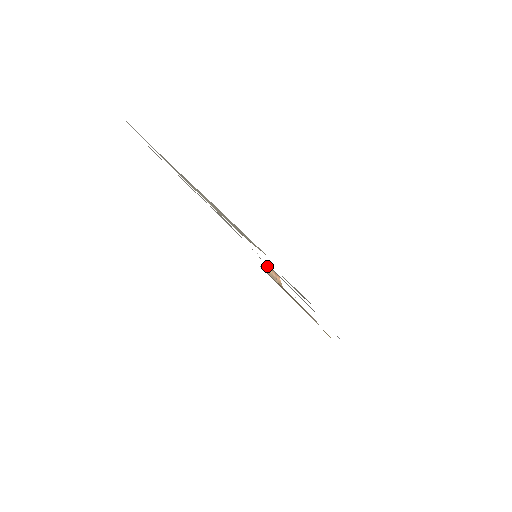
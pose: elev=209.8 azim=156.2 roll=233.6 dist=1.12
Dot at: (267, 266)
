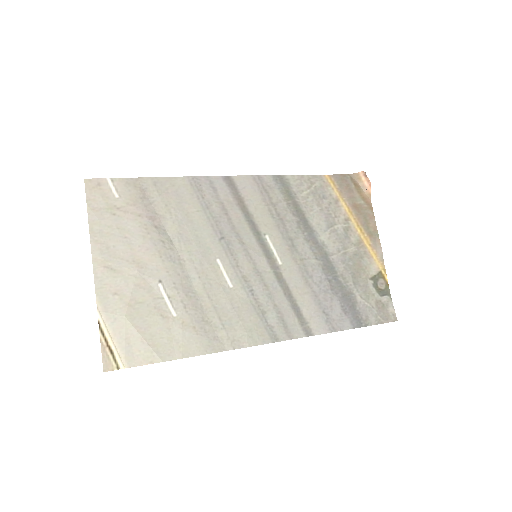
Dot at: (361, 172)
